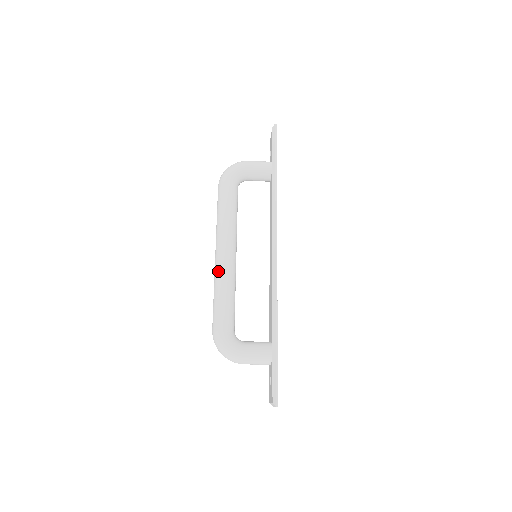
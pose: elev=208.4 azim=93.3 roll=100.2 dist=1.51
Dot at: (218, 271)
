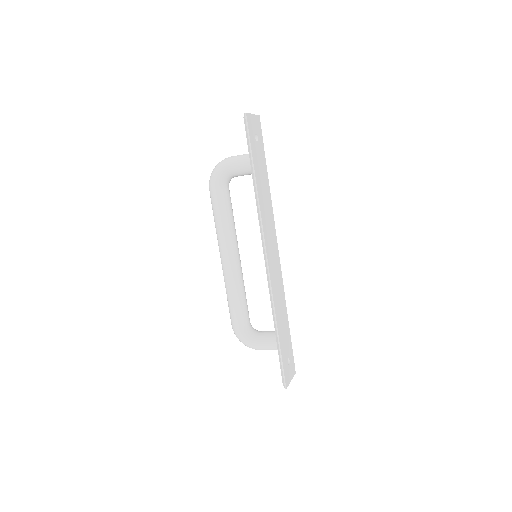
Dot at: (224, 277)
